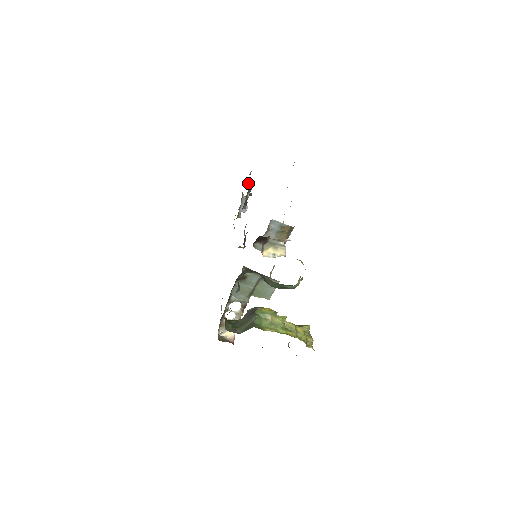
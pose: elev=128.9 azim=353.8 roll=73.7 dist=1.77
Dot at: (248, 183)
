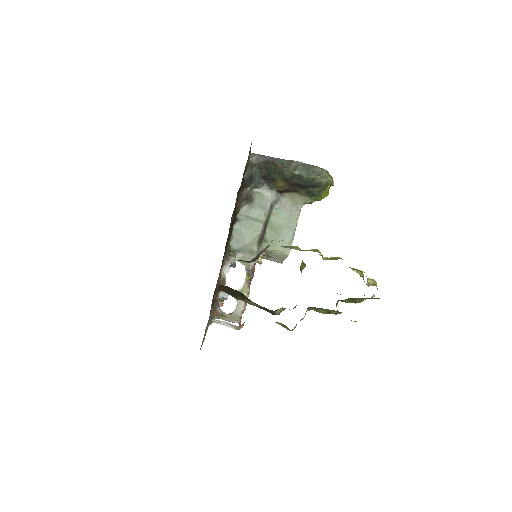
Dot at: occluded
